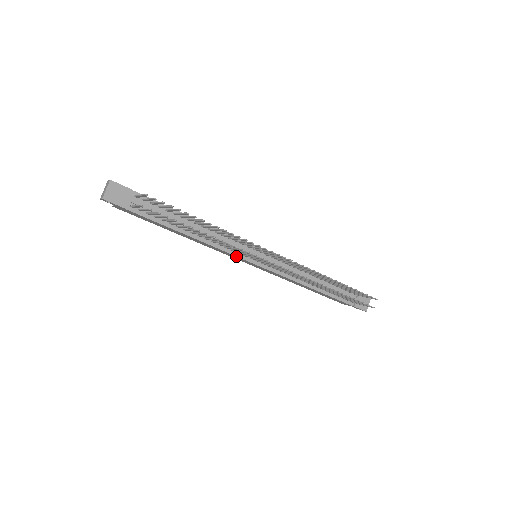
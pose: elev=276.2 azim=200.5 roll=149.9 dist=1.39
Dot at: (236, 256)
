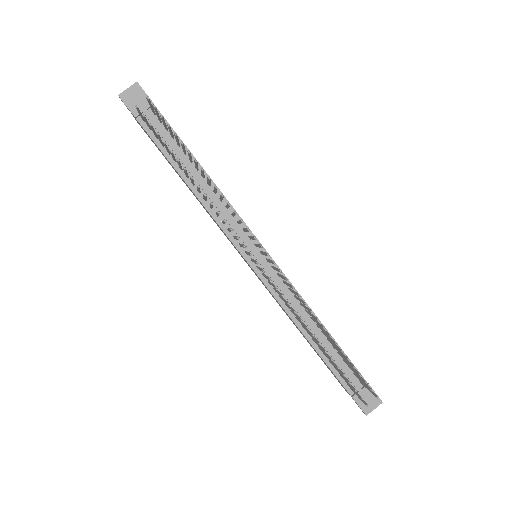
Dot at: (230, 239)
